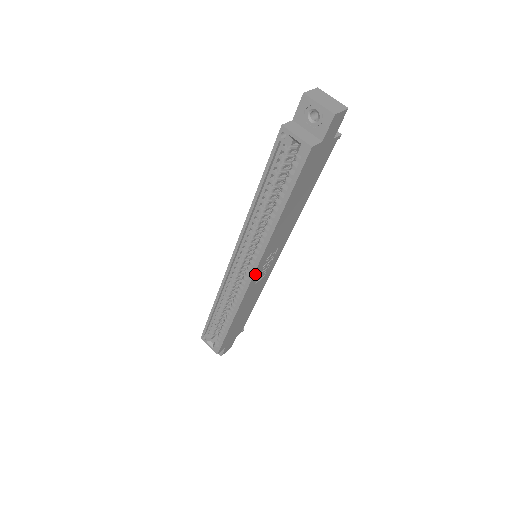
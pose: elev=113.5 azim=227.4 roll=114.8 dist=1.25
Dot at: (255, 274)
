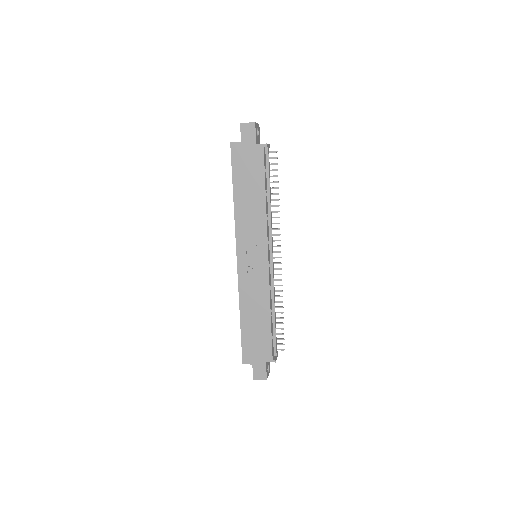
Dot at: (239, 257)
